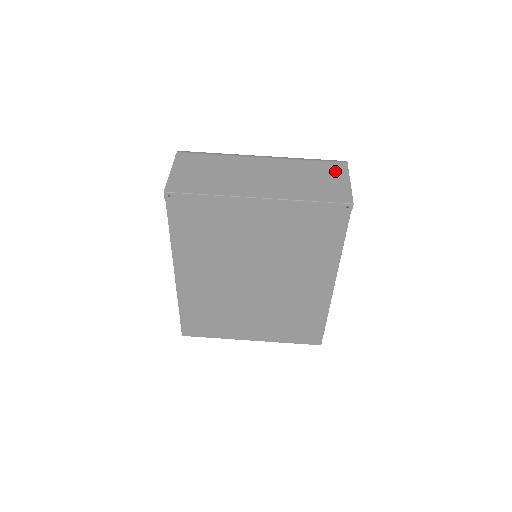
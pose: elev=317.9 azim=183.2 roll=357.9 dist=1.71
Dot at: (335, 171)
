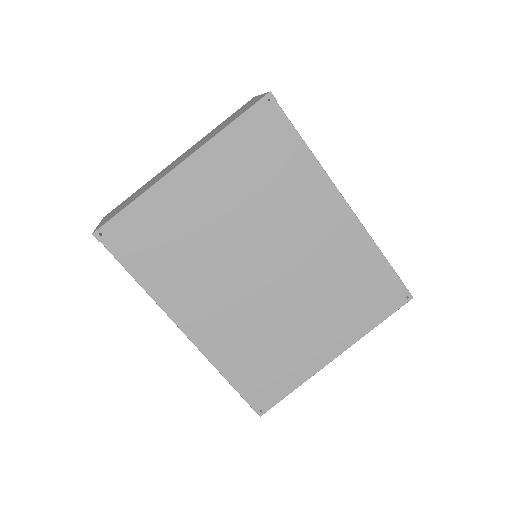
Dot at: (245, 105)
